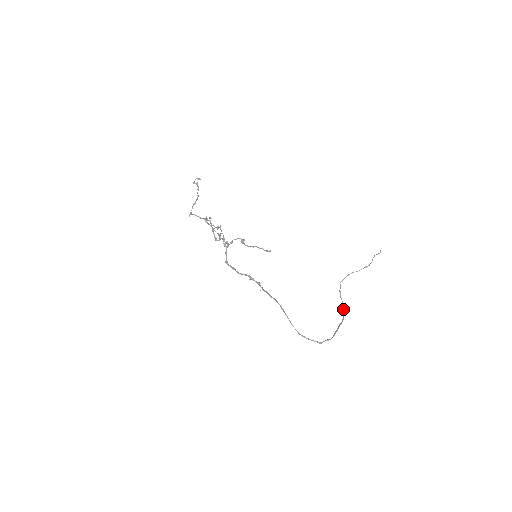
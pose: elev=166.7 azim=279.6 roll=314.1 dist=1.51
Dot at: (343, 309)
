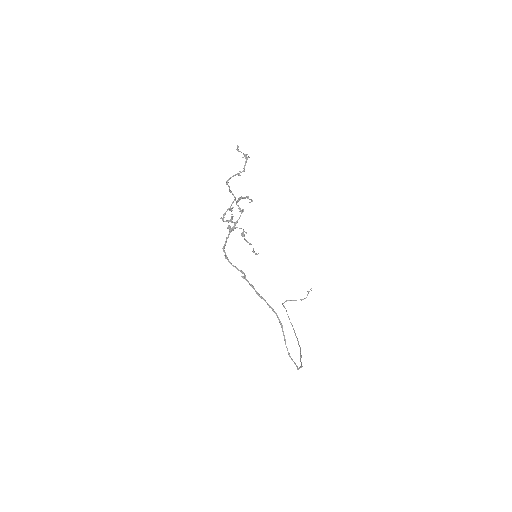
Dot at: occluded
